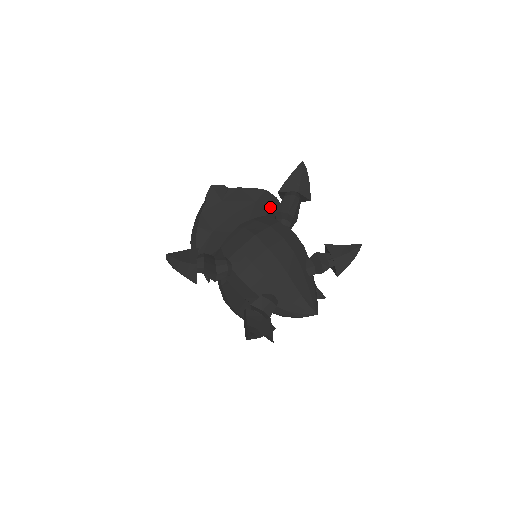
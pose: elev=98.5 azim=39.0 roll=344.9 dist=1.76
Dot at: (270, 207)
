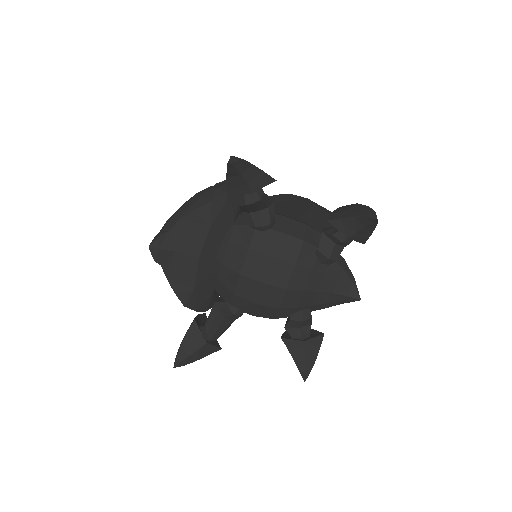
Dot at: (231, 209)
